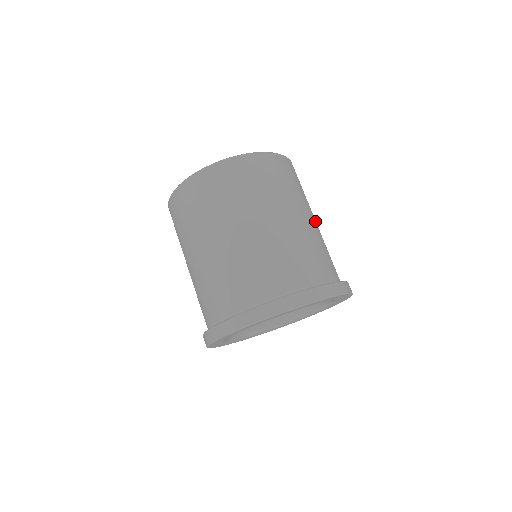
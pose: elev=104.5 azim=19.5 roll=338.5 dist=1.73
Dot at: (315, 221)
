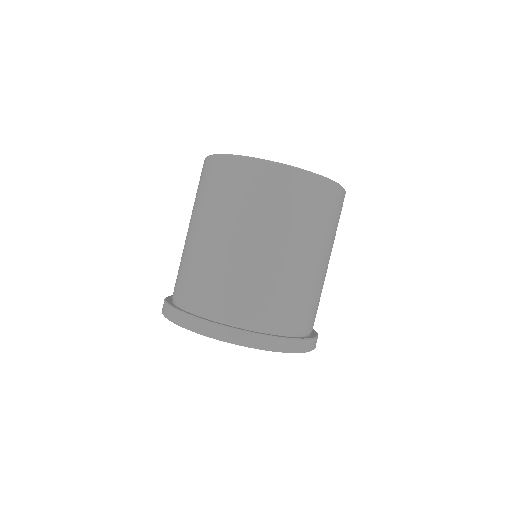
Dot at: occluded
